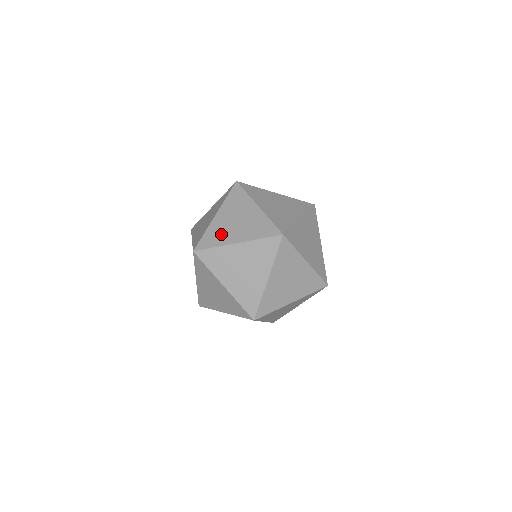
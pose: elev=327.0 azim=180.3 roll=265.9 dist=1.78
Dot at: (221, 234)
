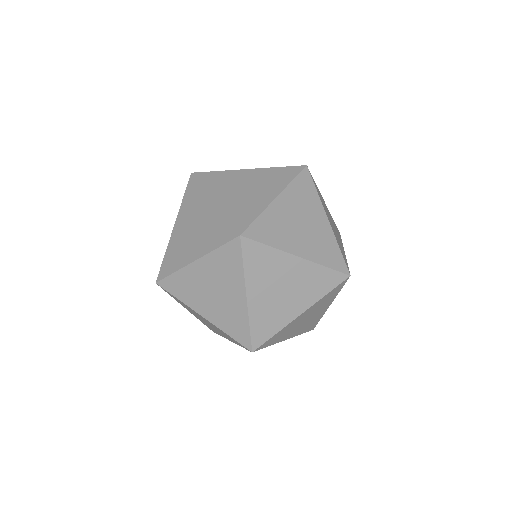
Dot at: occluded
